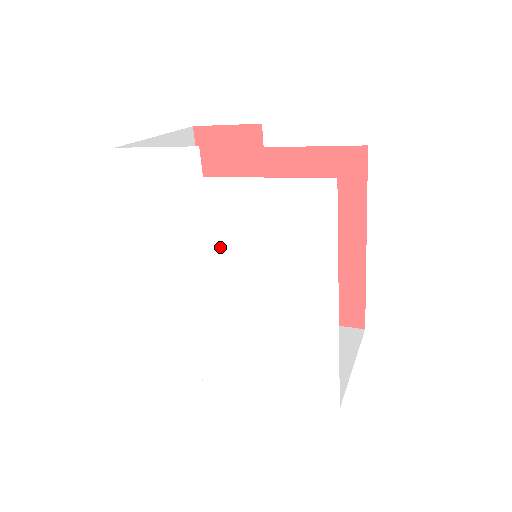
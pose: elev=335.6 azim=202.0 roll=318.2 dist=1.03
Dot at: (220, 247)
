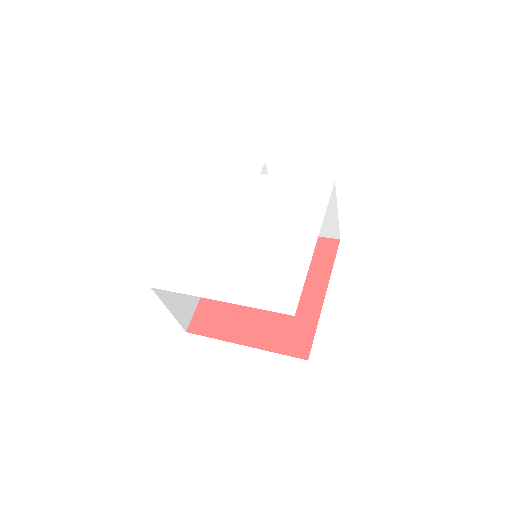
Dot at: (252, 206)
